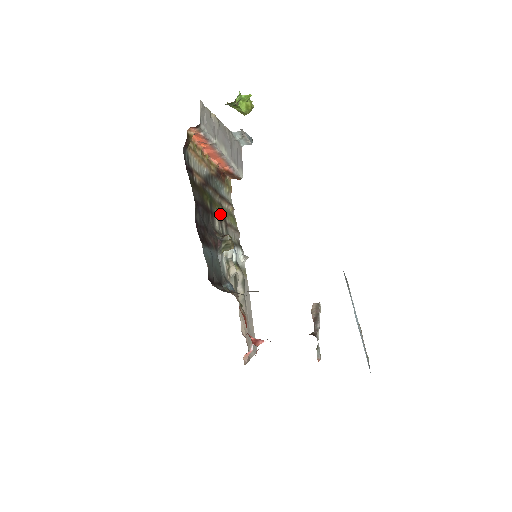
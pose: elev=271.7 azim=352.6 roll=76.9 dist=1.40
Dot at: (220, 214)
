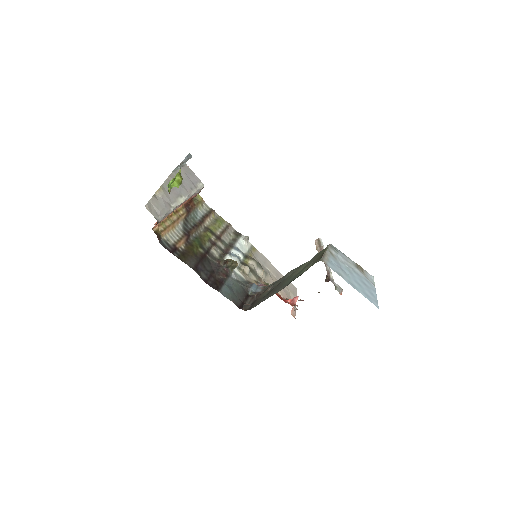
Dot at: (211, 239)
